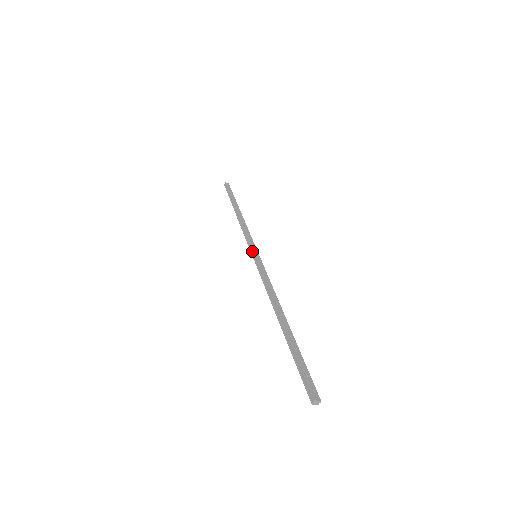
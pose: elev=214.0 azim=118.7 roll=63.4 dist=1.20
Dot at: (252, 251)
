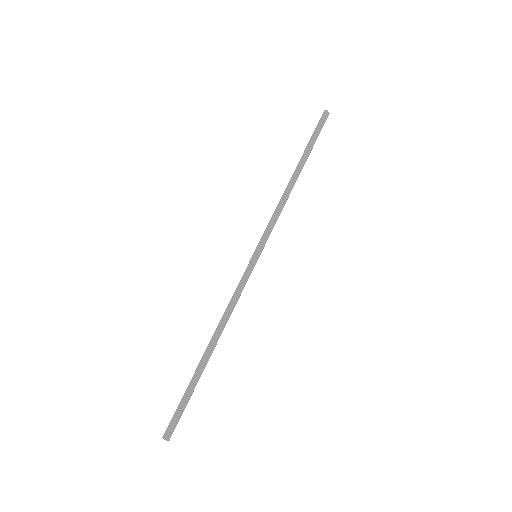
Dot at: (258, 248)
